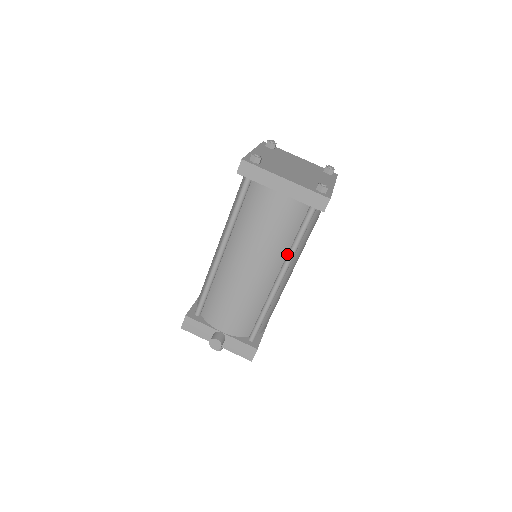
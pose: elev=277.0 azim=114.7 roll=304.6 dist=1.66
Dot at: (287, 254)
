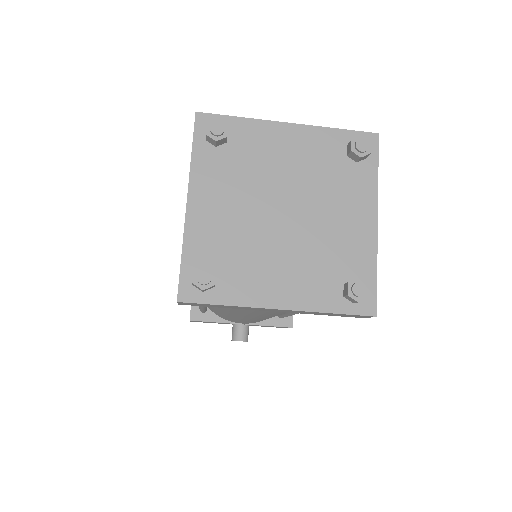
Dot at: occluded
